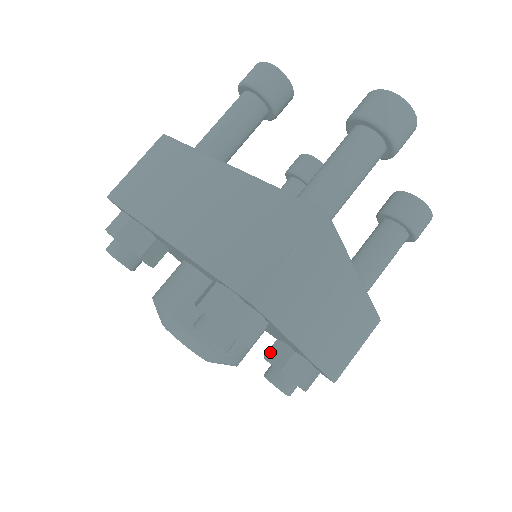
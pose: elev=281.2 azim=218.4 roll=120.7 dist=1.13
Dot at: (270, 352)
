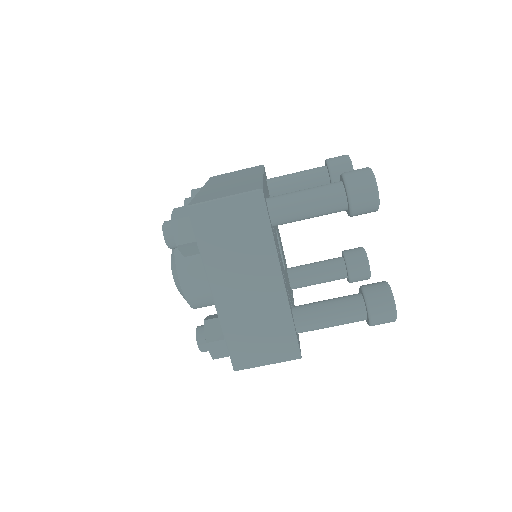
Dot at: occluded
